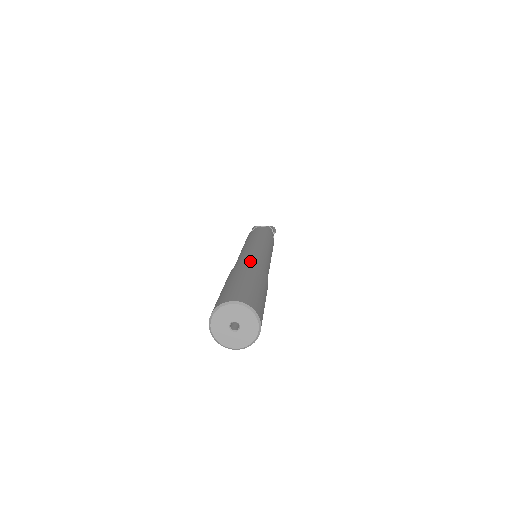
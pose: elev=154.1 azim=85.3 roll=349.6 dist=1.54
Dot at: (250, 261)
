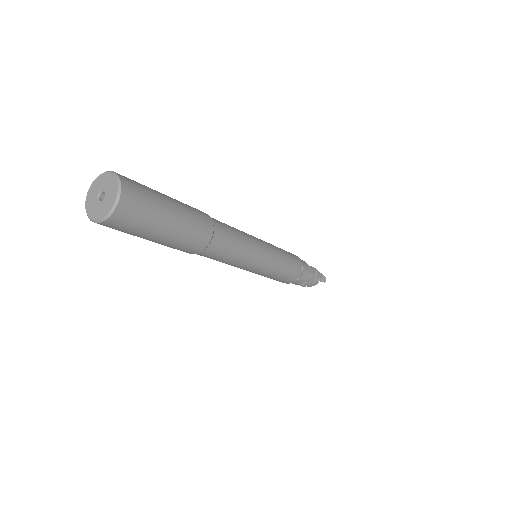
Dot at: occluded
